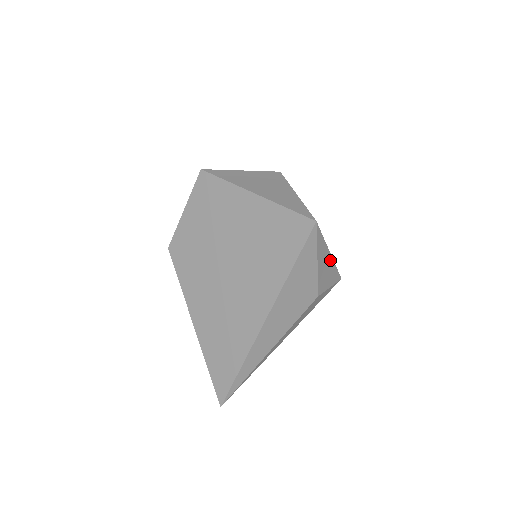
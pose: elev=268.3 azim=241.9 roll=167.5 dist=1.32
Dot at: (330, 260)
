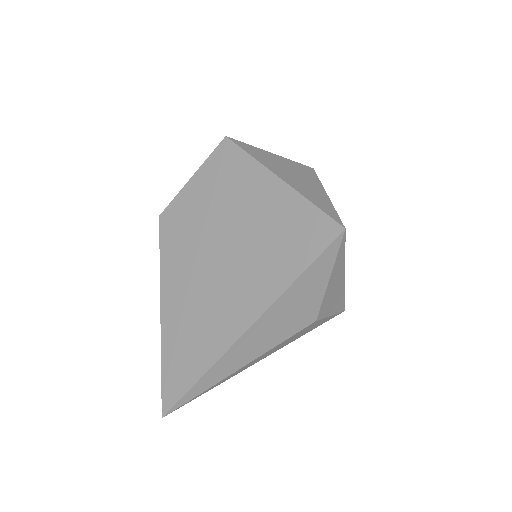
Dot at: (342, 283)
